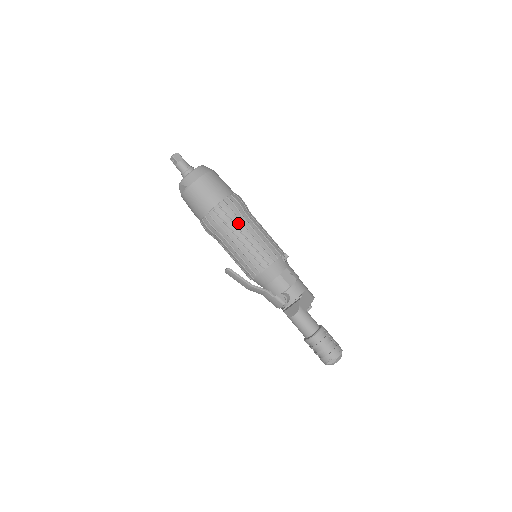
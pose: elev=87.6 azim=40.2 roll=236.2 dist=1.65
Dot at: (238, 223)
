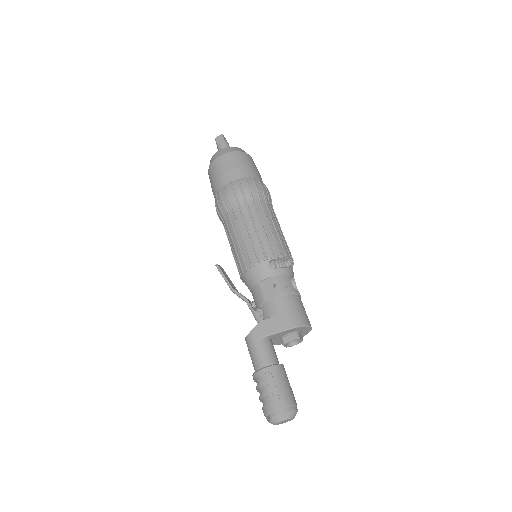
Dot at: (232, 212)
